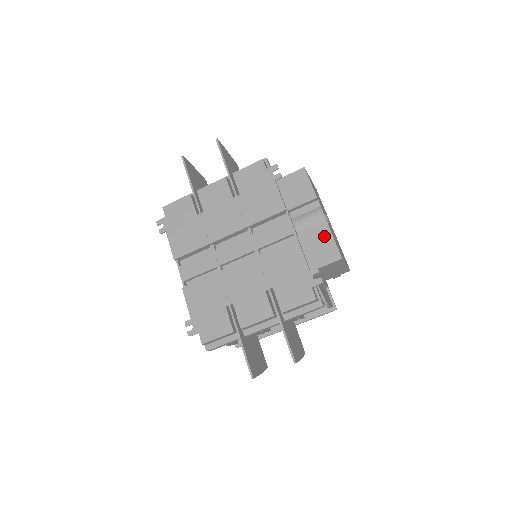
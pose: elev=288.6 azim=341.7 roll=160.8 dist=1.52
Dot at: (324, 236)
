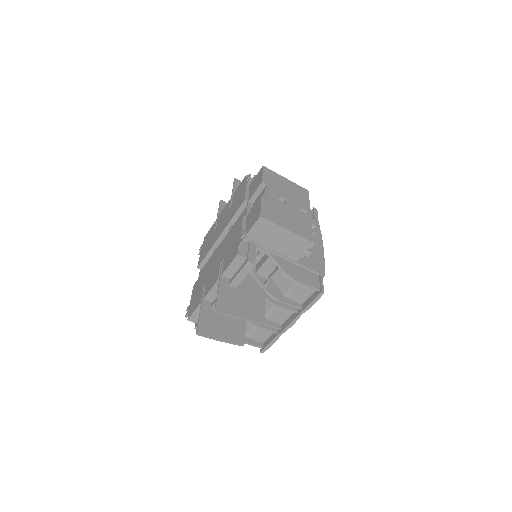
Dot at: (257, 206)
